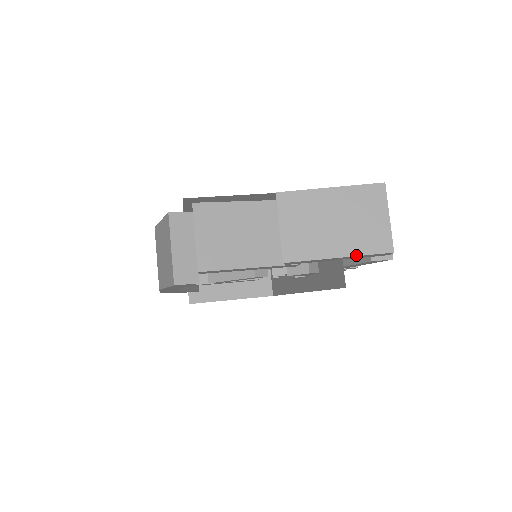
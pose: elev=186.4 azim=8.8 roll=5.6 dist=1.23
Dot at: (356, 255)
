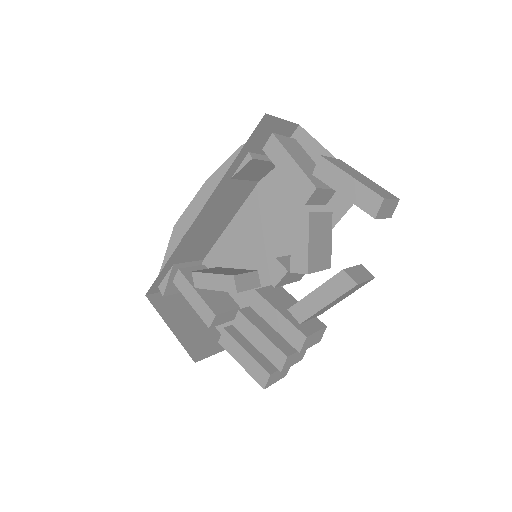
Dot at: (361, 183)
